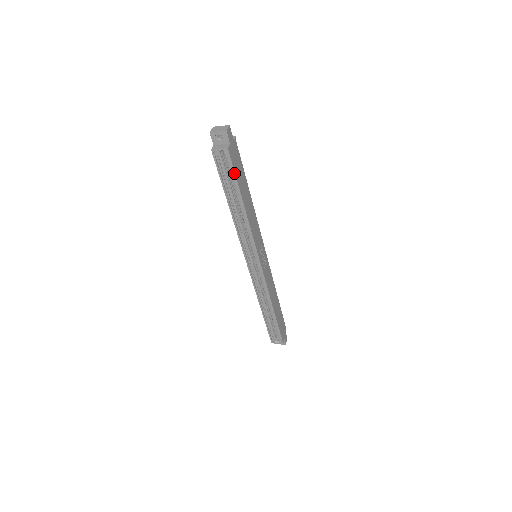
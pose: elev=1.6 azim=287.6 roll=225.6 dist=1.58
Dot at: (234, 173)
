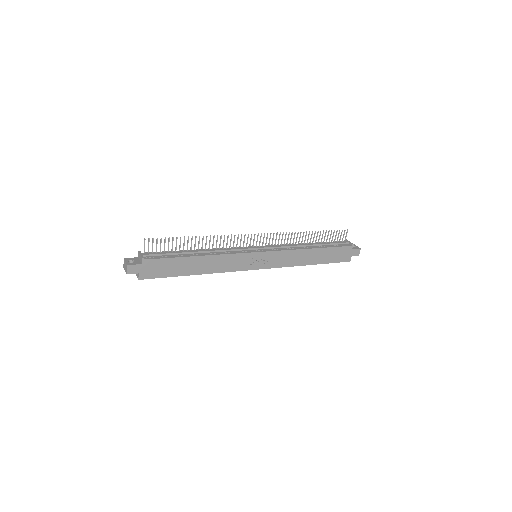
Dot at: (162, 277)
